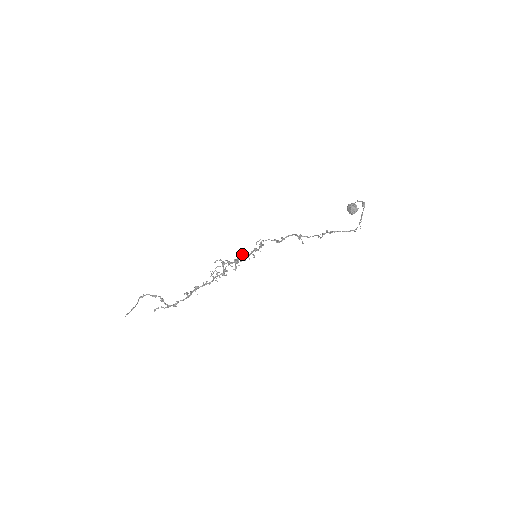
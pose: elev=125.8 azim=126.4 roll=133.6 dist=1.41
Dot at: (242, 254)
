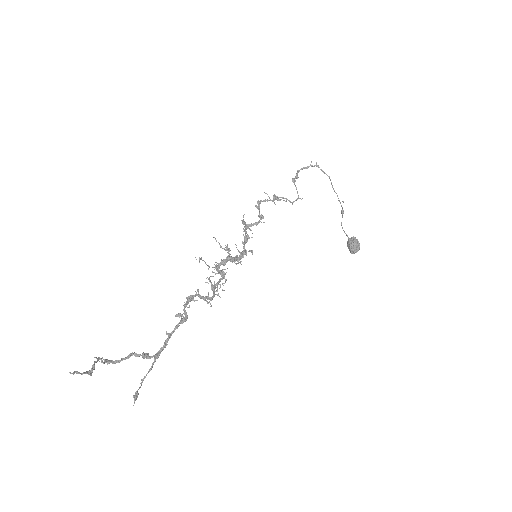
Dot at: occluded
